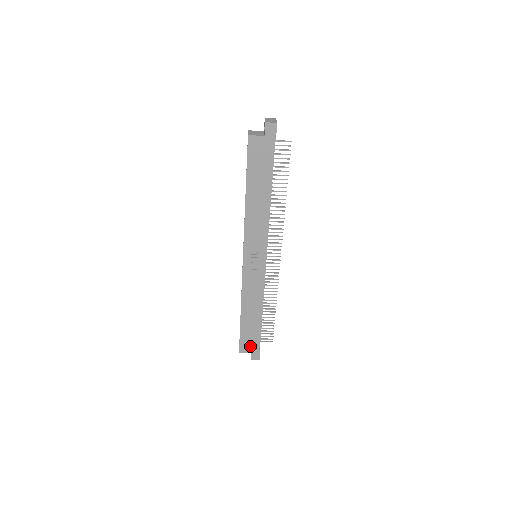
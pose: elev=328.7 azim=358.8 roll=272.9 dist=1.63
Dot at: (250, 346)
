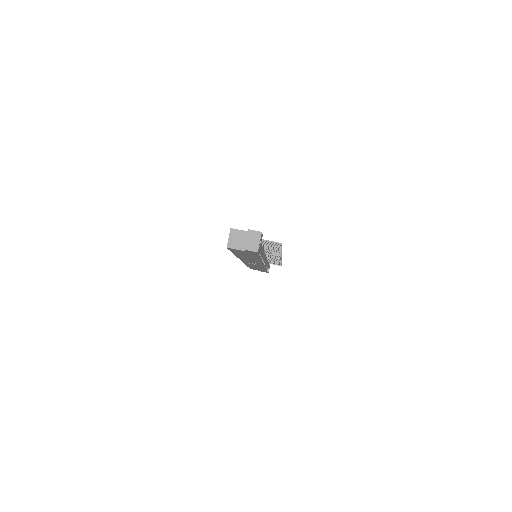
Dot at: (259, 270)
